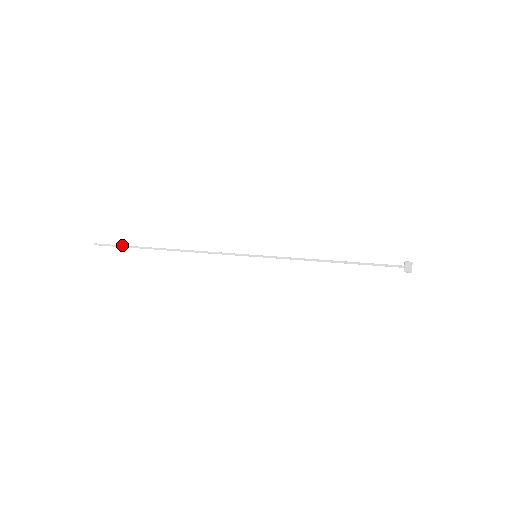
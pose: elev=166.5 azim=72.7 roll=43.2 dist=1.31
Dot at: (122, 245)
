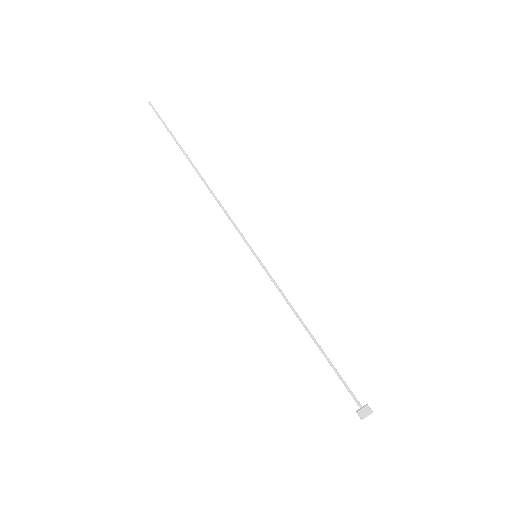
Dot at: (167, 127)
